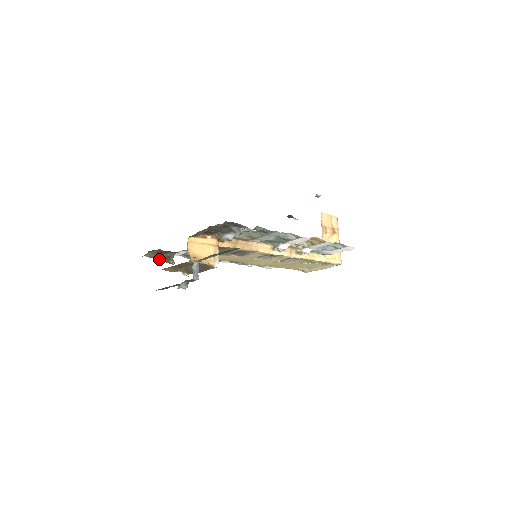
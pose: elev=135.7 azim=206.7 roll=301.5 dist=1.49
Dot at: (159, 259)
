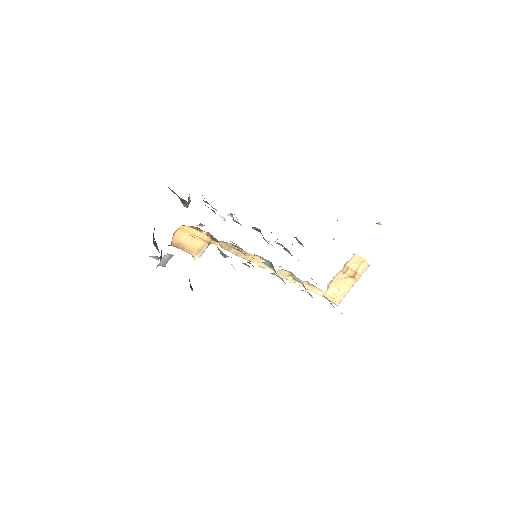
Dot at: occluded
